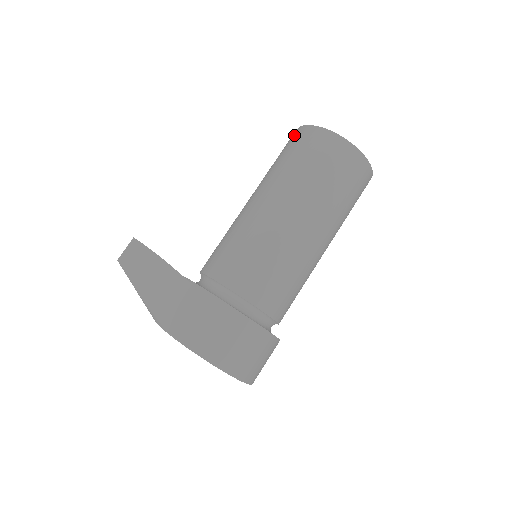
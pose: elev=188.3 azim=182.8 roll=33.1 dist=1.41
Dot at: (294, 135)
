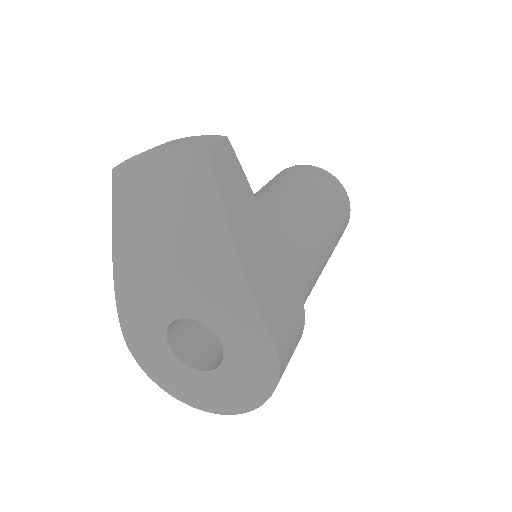
Dot at: (309, 168)
